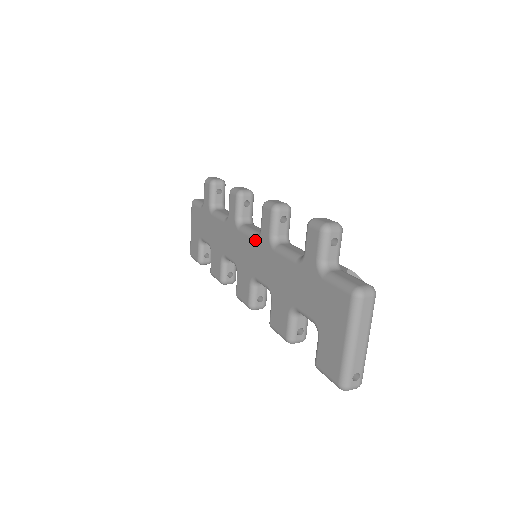
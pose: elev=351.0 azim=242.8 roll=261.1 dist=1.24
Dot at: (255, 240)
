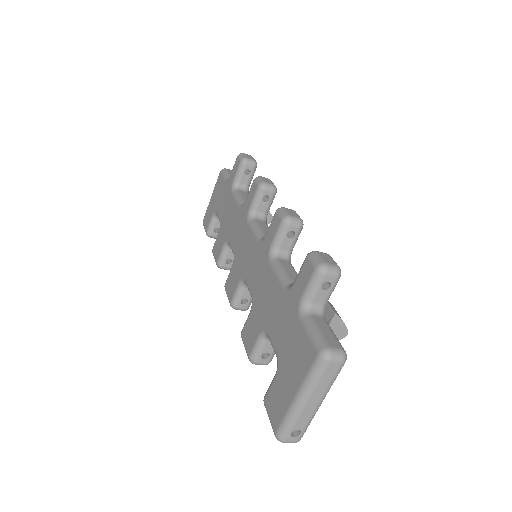
Dot at: (258, 242)
